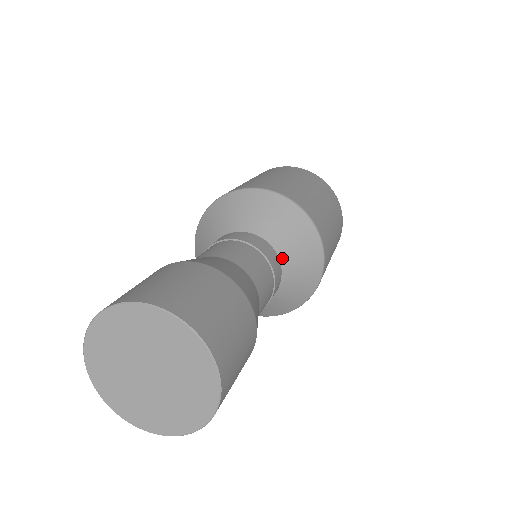
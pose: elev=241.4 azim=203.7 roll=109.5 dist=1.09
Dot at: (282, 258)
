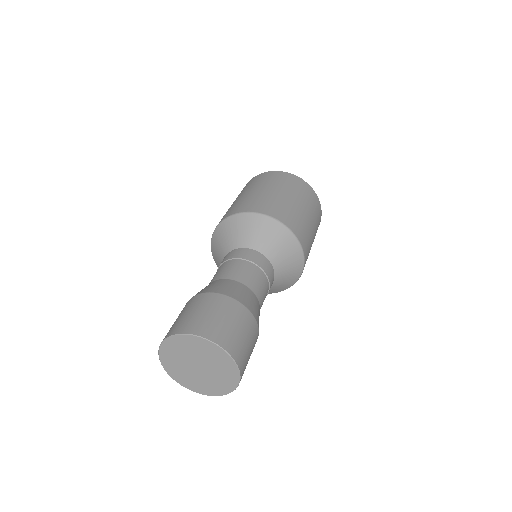
Dot at: (266, 254)
